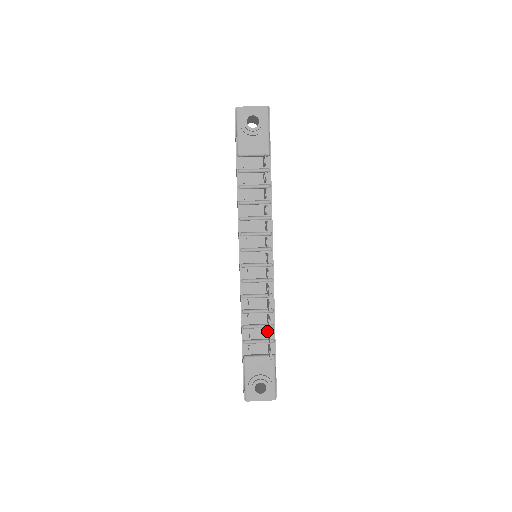
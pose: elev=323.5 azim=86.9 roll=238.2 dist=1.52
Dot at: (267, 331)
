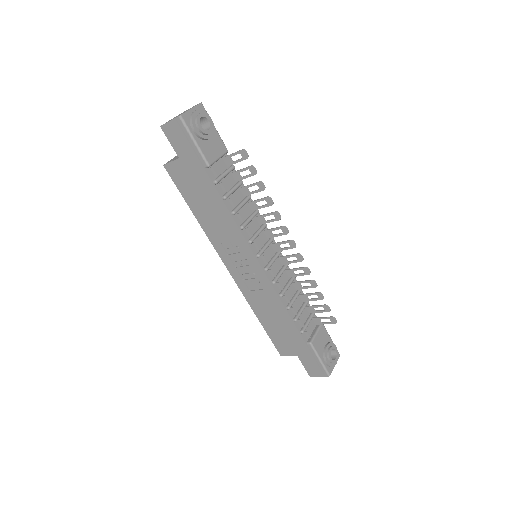
Dot at: (306, 309)
